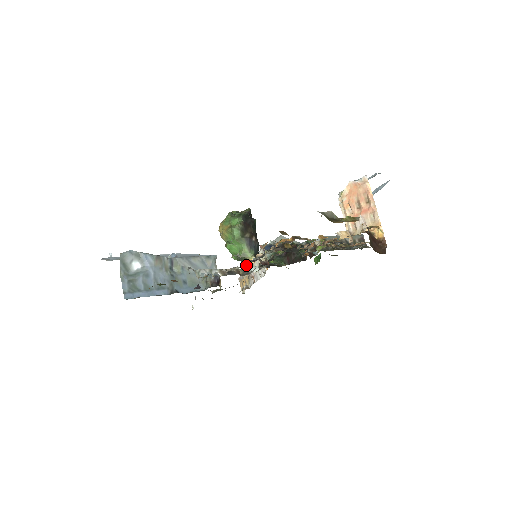
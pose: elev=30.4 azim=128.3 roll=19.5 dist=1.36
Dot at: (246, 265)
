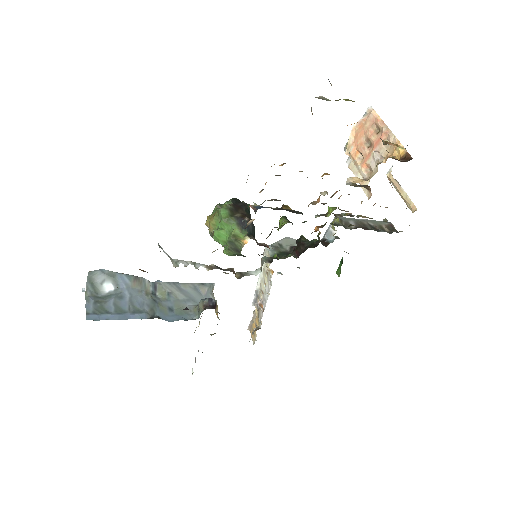
Dot at: occluded
